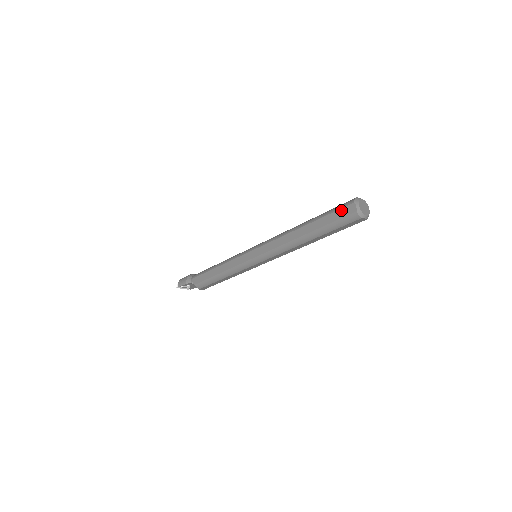
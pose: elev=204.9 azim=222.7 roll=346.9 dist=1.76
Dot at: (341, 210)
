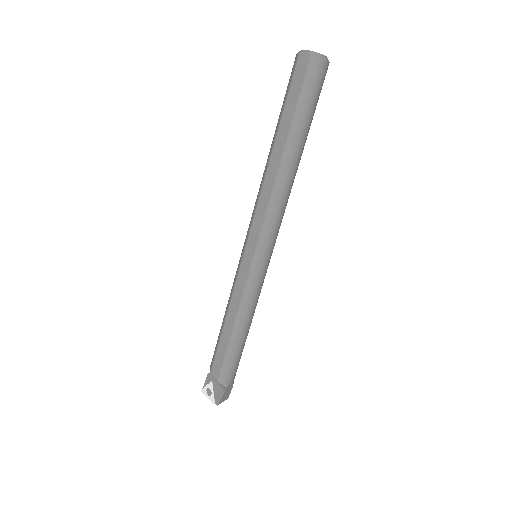
Dot at: occluded
